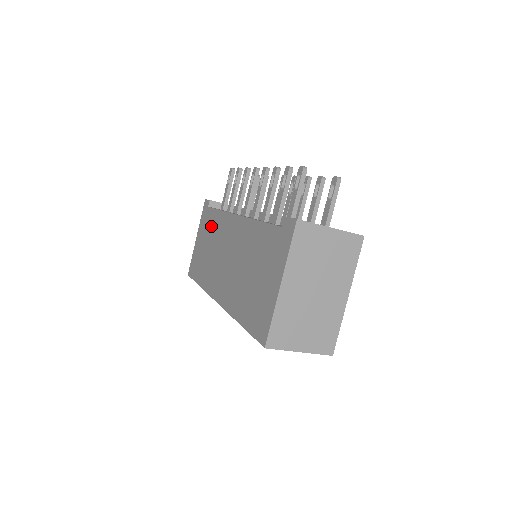
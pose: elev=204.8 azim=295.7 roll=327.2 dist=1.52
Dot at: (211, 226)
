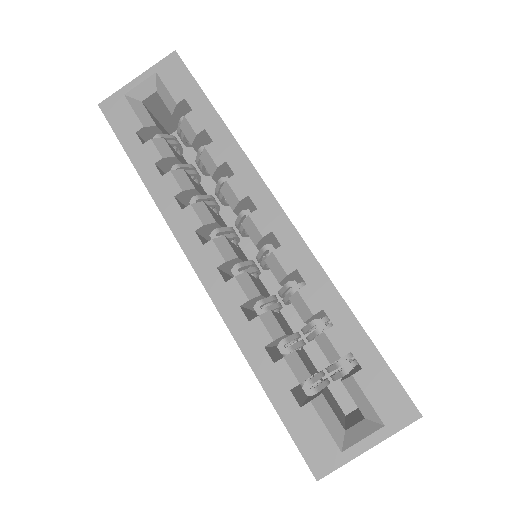
Dot at: occluded
